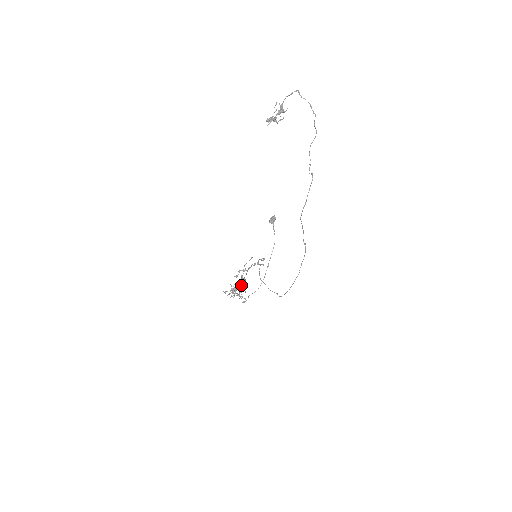
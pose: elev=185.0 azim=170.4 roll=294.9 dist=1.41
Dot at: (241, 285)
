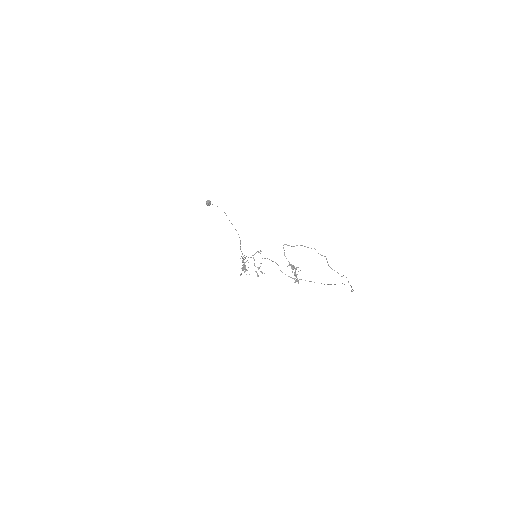
Dot at: occluded
